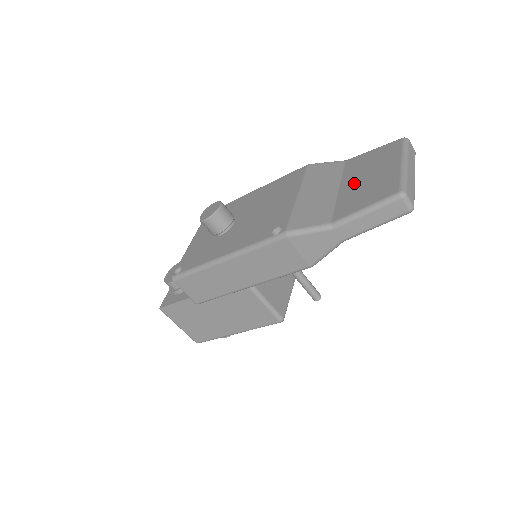
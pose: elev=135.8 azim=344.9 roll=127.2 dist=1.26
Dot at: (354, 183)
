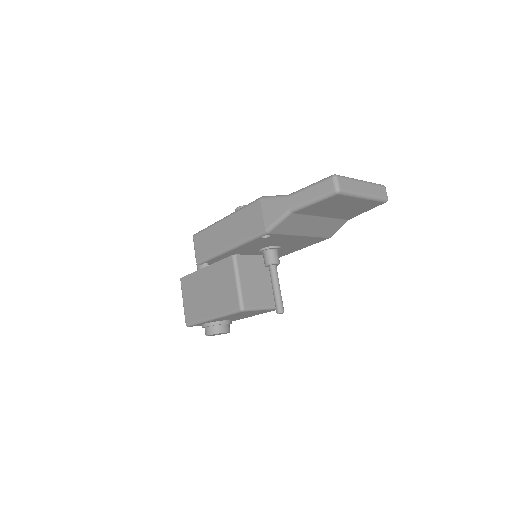
Dot at: occluded
